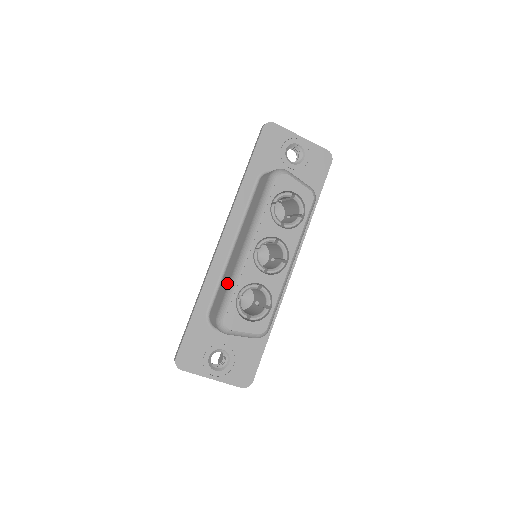
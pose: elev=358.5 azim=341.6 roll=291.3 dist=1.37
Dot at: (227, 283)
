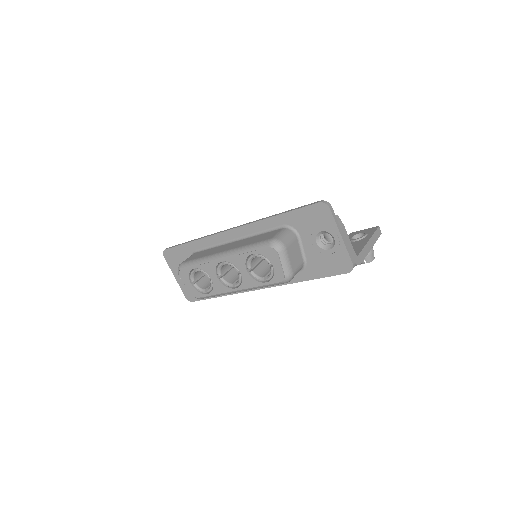
Dot at: (202, 255)
